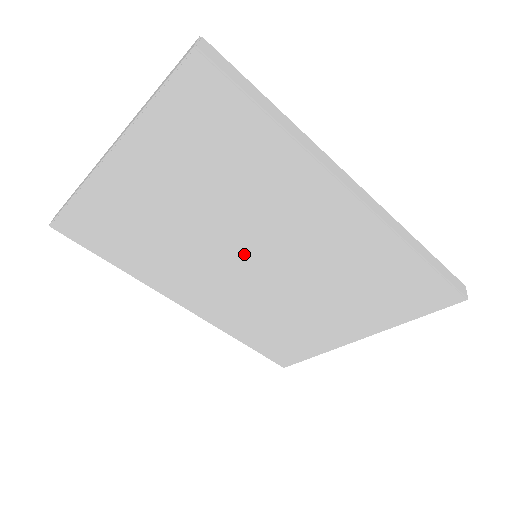
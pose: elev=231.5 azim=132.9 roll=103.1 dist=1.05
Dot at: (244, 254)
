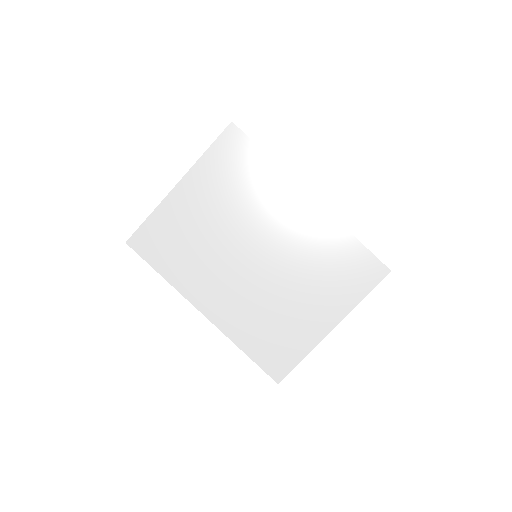
Dot at: (249, 250)
